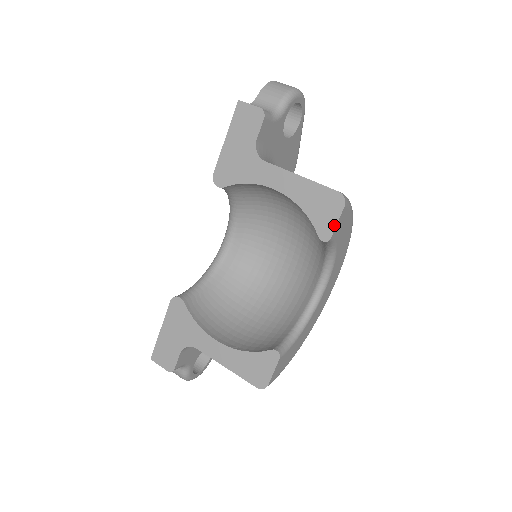
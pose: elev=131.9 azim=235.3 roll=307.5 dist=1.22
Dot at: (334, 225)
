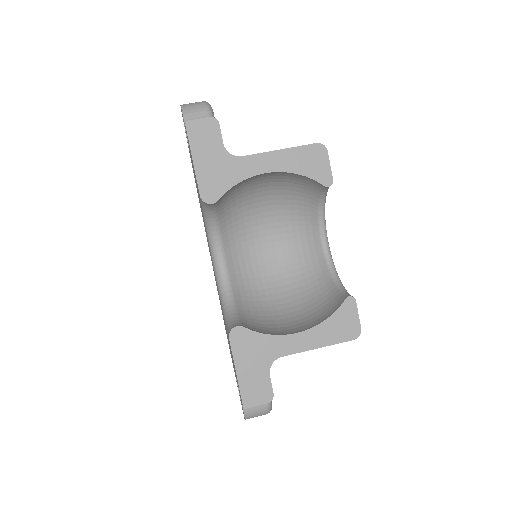
Dot at: (329, 169)
